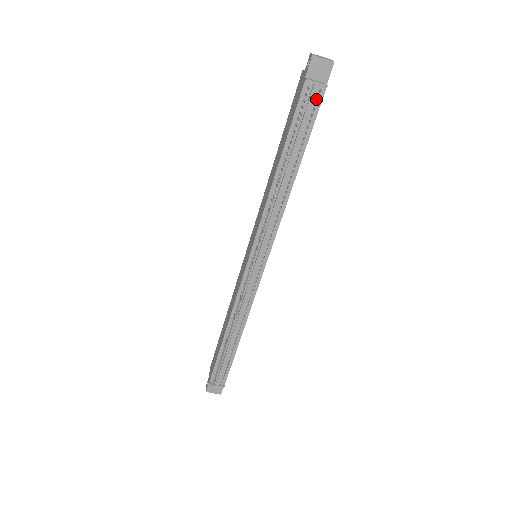
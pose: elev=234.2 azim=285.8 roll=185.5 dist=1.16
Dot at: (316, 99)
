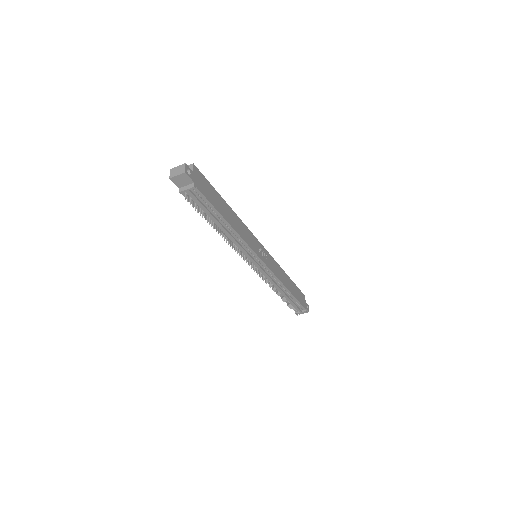
Dot at: (196, 194)
